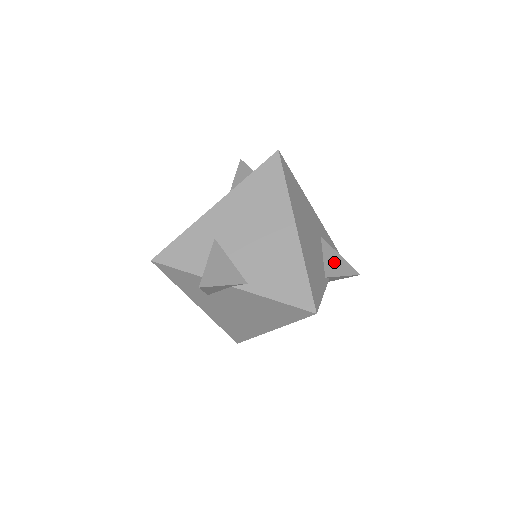
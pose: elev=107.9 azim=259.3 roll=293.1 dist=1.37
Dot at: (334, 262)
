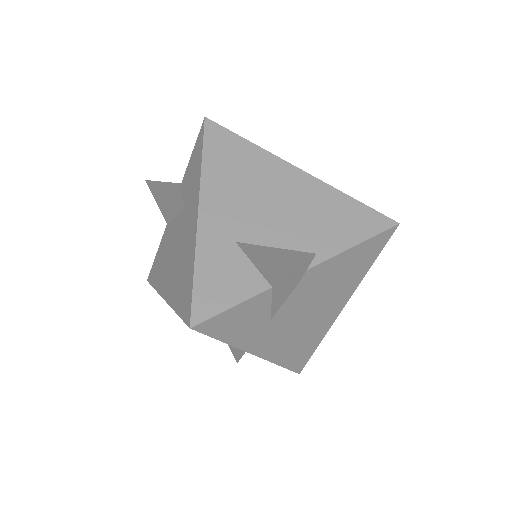
Dot at: occluded
